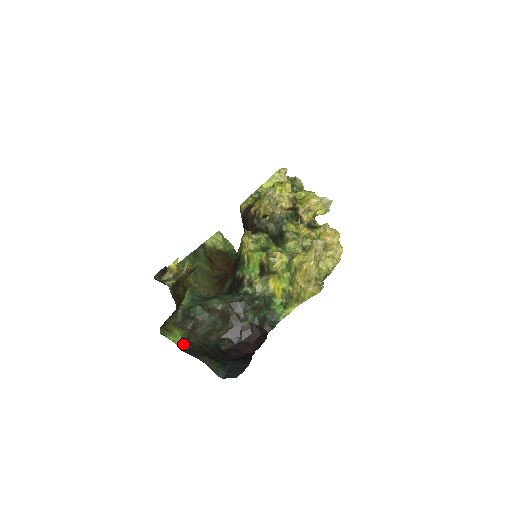
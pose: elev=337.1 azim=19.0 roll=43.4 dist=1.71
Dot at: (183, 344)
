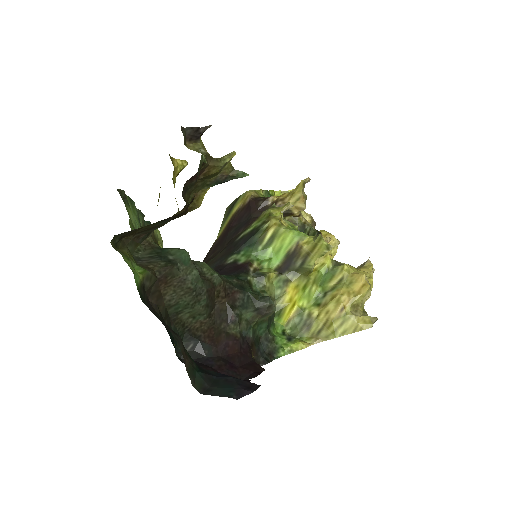
Dot at: (142, 291)
